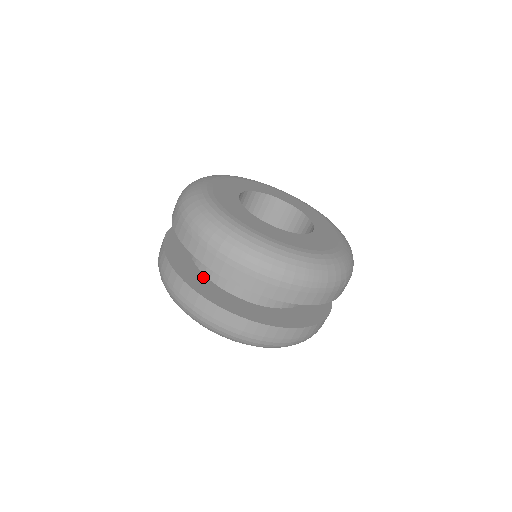
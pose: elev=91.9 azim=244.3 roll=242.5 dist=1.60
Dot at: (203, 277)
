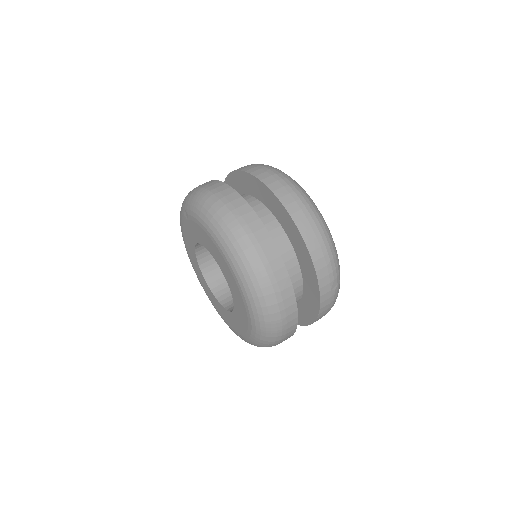
Dot at: occluded
